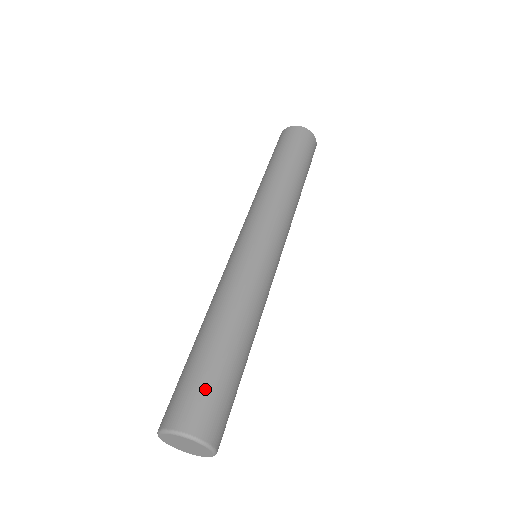
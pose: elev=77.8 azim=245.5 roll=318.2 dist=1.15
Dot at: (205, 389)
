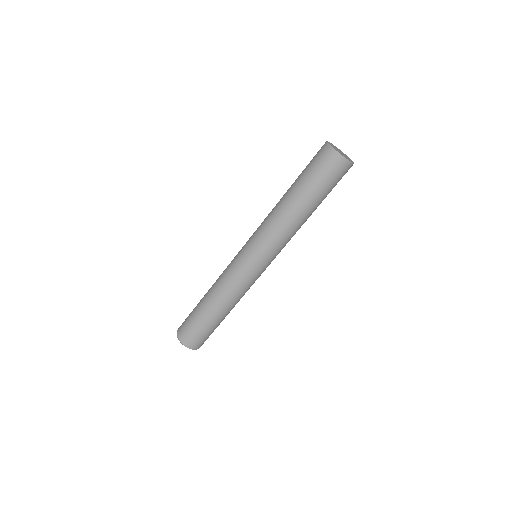
Dot at: (203, 335)
